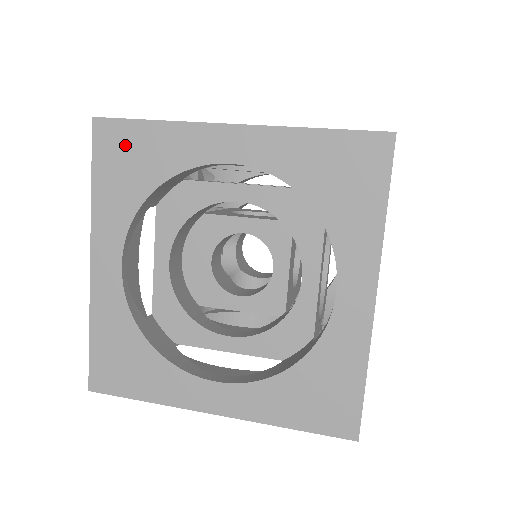
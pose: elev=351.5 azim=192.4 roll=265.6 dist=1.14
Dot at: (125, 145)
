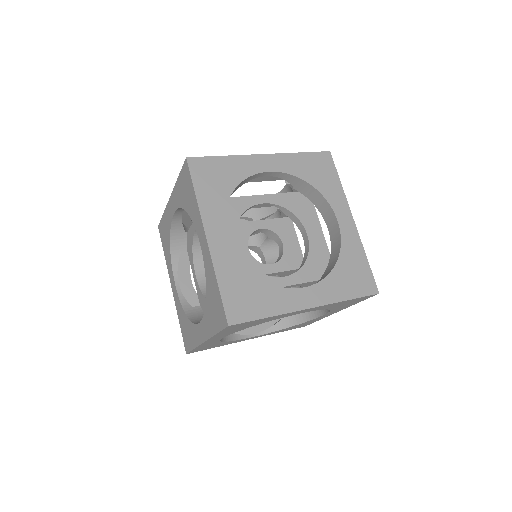
Dot at: (163, 230)
